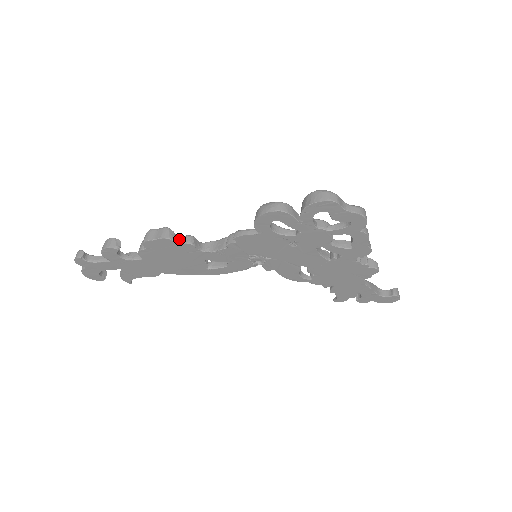
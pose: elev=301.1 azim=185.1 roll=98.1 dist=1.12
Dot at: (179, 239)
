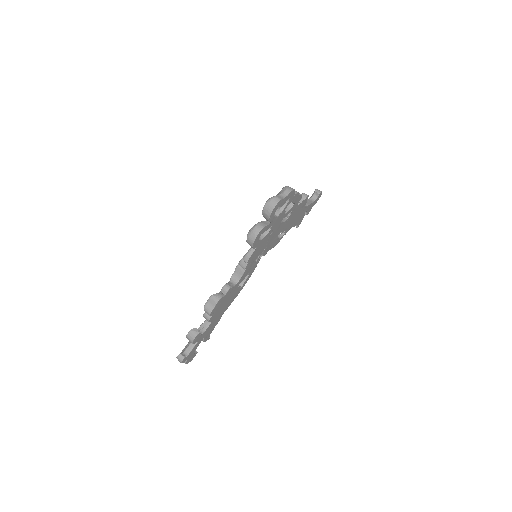
Dot at: (222, 293)
